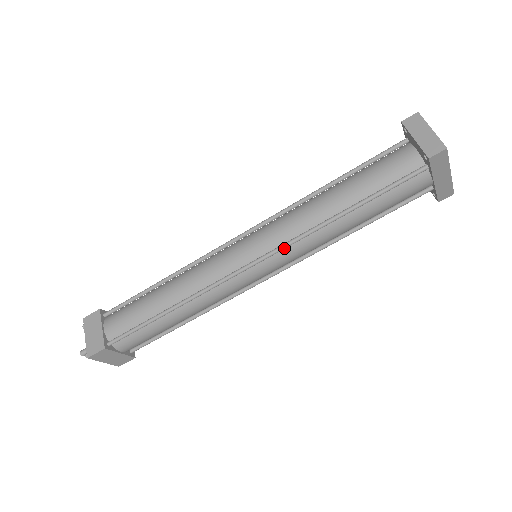
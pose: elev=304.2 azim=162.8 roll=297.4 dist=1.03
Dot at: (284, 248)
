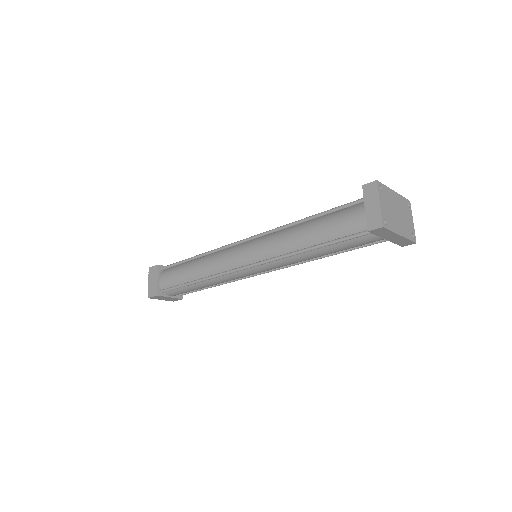
Dot at: (267, 263)
